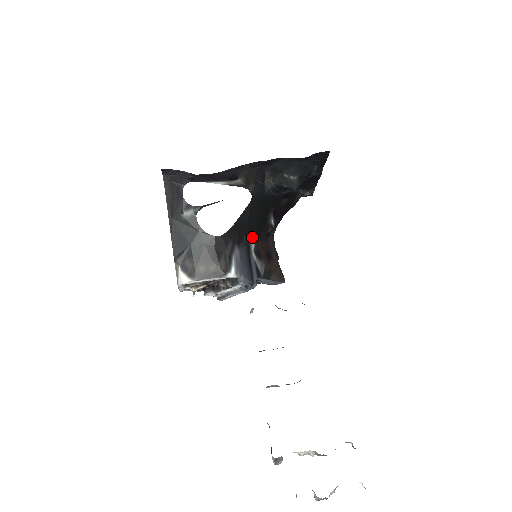
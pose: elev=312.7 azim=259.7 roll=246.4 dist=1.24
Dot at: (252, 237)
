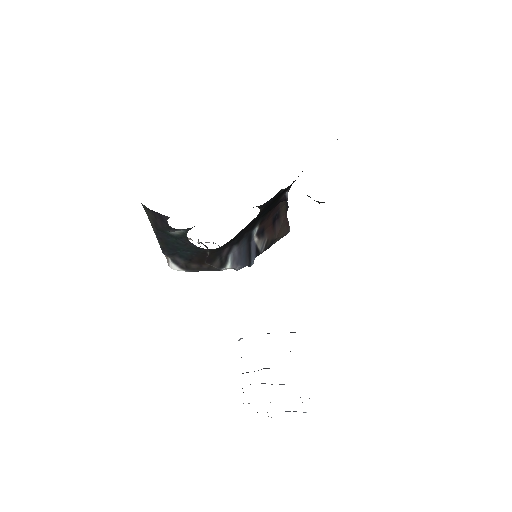
Dot at: (256, 225)
